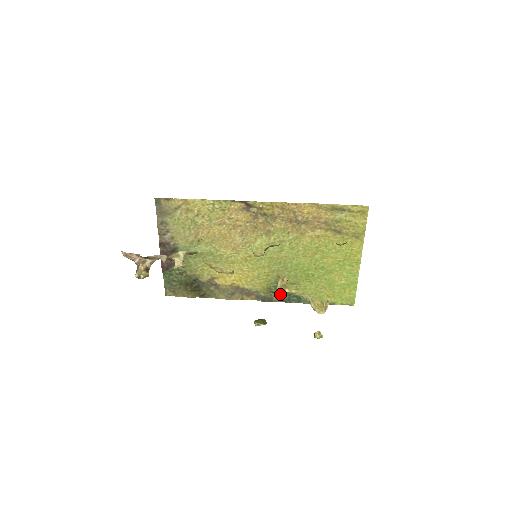
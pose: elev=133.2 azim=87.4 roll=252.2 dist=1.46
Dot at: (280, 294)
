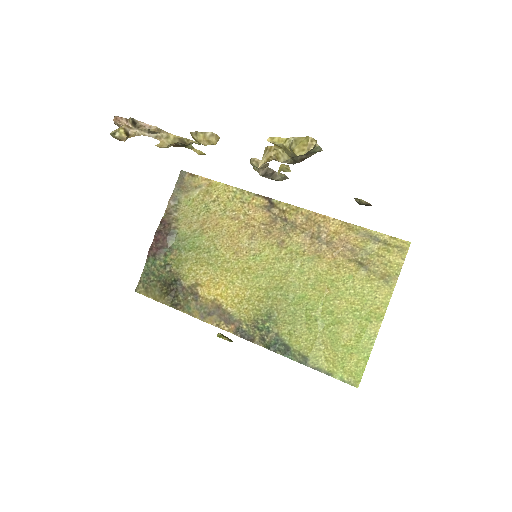
Dot at: (266, 334)
